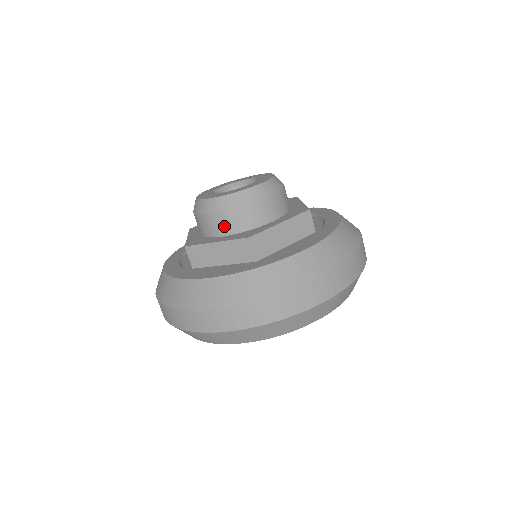
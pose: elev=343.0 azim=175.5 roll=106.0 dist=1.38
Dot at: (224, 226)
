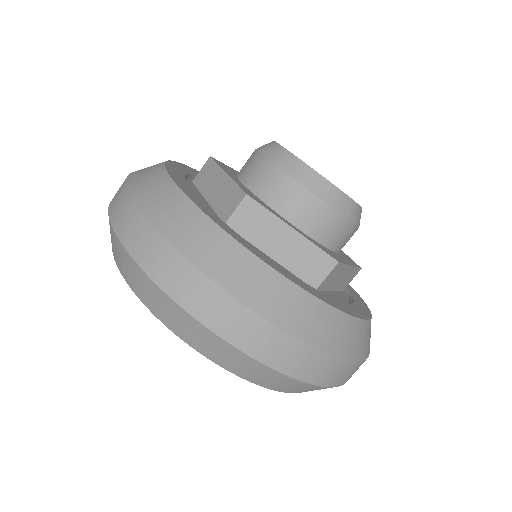
Dot at: (307, 216)
